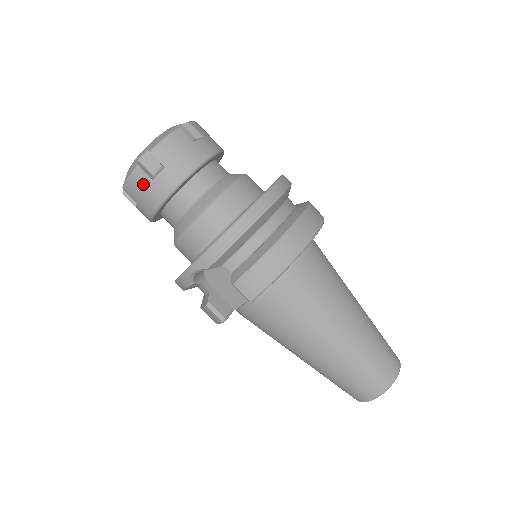
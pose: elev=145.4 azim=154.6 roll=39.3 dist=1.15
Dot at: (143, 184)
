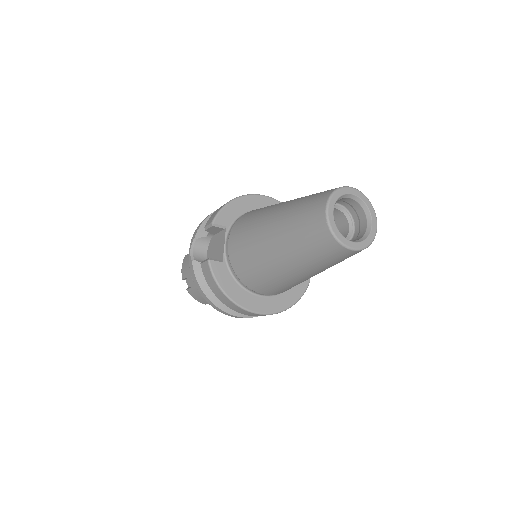
Dot at: (186, 260)
